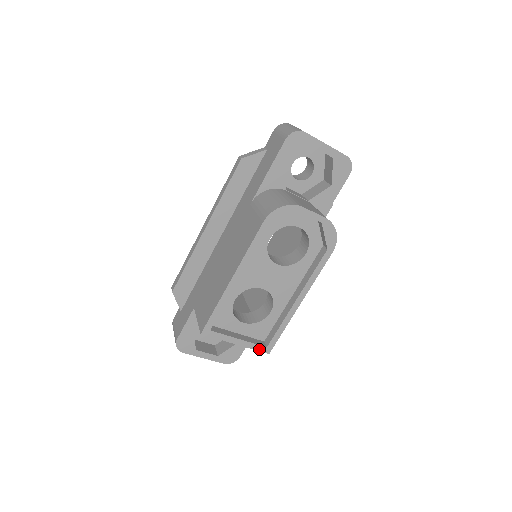
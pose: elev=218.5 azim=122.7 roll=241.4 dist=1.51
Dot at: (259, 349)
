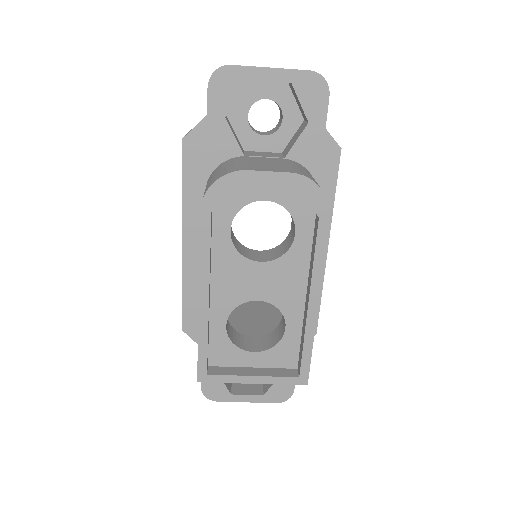
Dot at: (289, 382)
